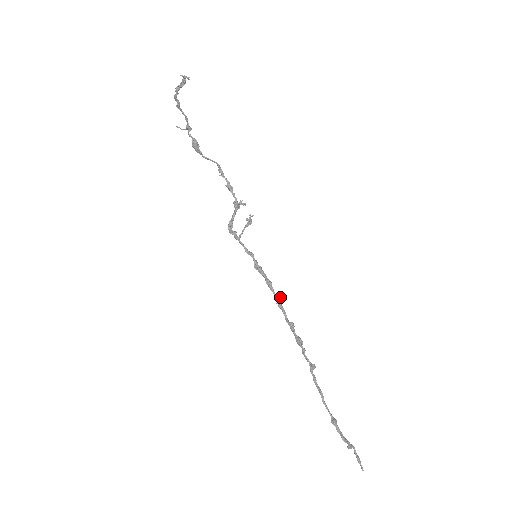
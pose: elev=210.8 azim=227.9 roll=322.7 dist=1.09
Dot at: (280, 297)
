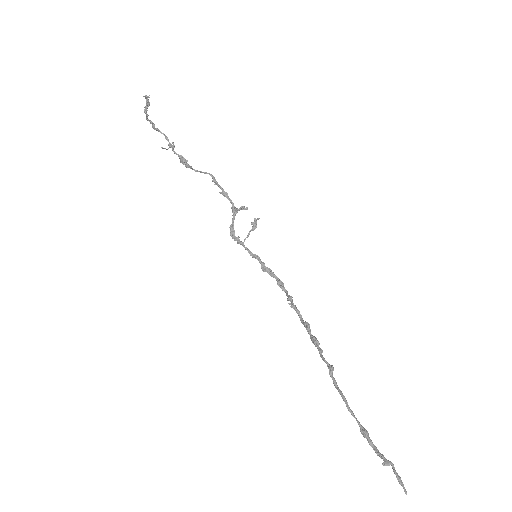
Dot at: (291, 296)
